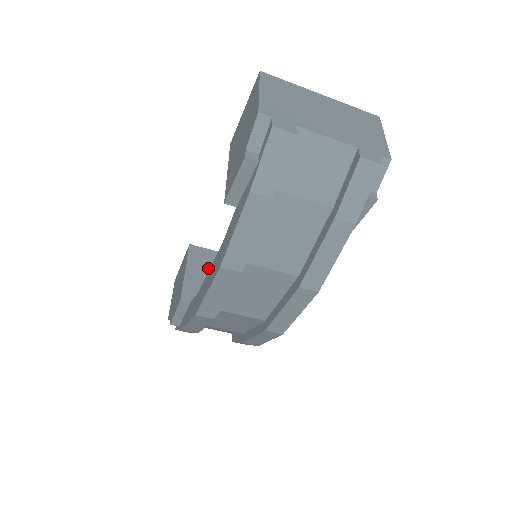
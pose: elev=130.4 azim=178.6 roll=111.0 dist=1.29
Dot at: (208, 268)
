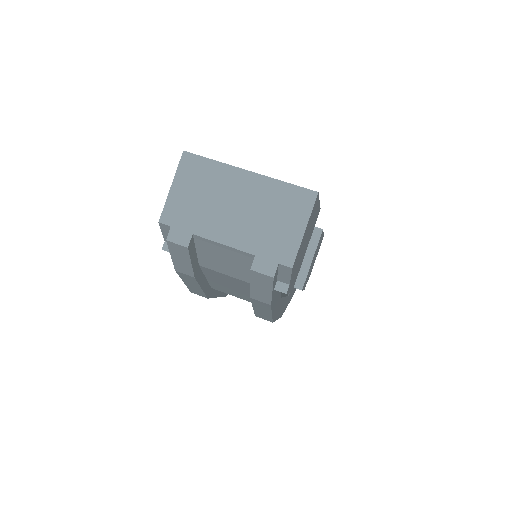
Dot at: occluded
